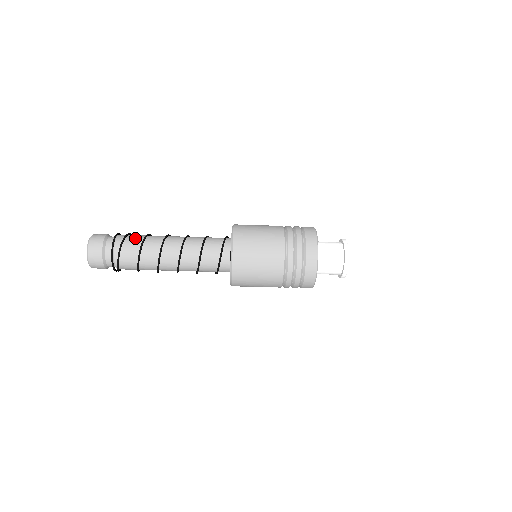
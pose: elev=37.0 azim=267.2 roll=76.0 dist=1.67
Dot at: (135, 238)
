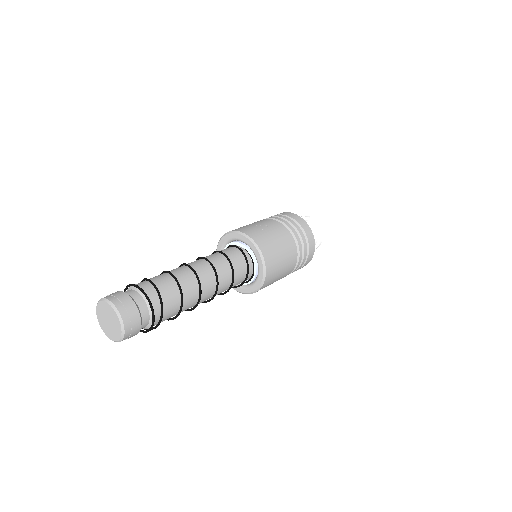
Dot at: (170, 295)
